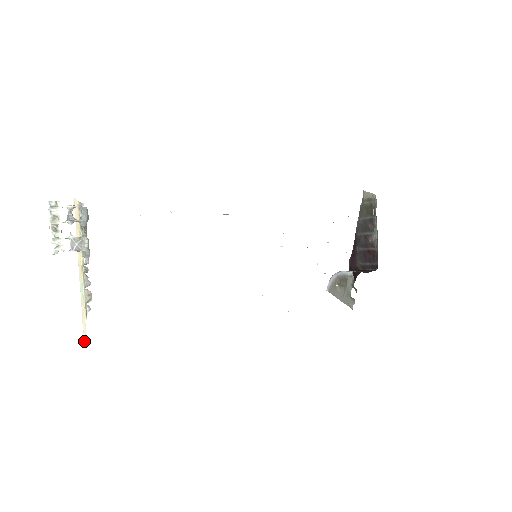
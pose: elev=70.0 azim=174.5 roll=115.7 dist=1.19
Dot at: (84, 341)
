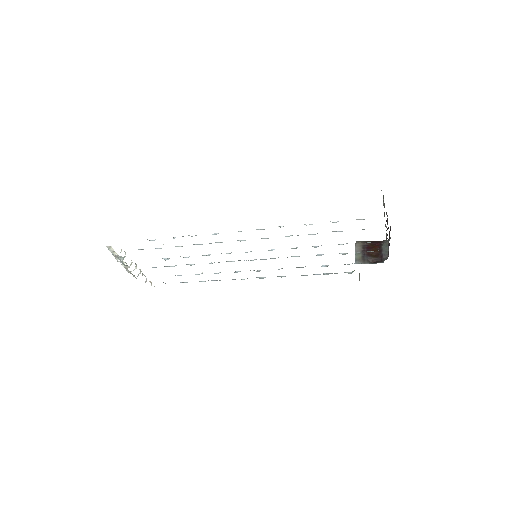
Dot at: occluded
